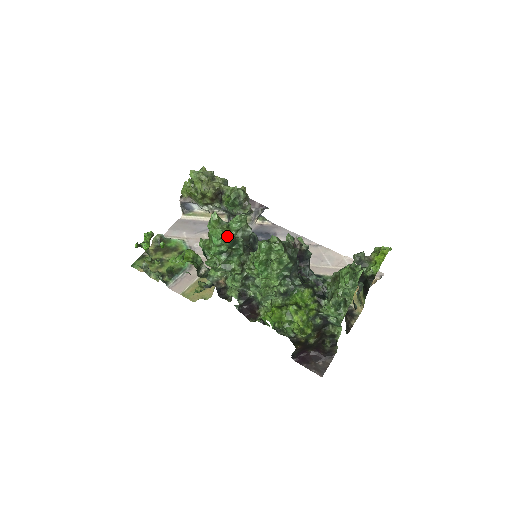
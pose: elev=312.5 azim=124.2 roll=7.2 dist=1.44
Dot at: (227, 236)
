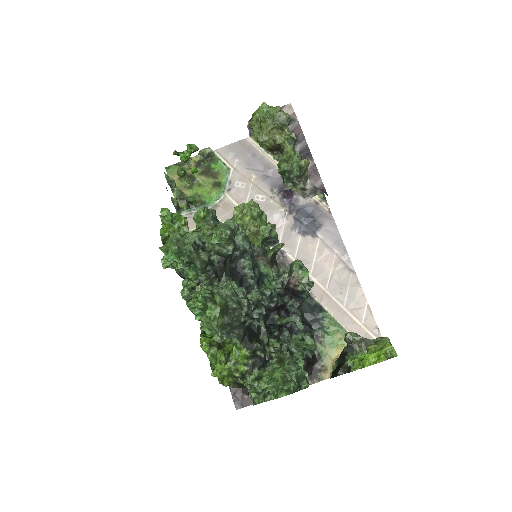
Dot at: (184, 254)
